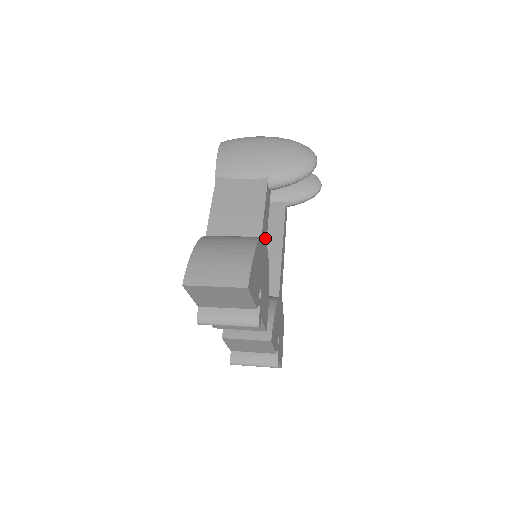
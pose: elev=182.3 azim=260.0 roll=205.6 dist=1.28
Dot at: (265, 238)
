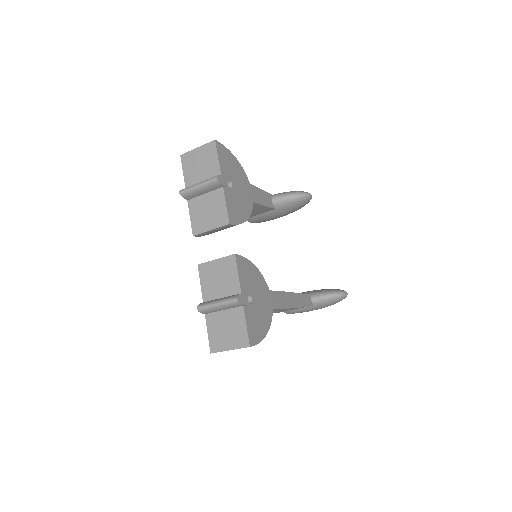
Dot at: (254, 198)
